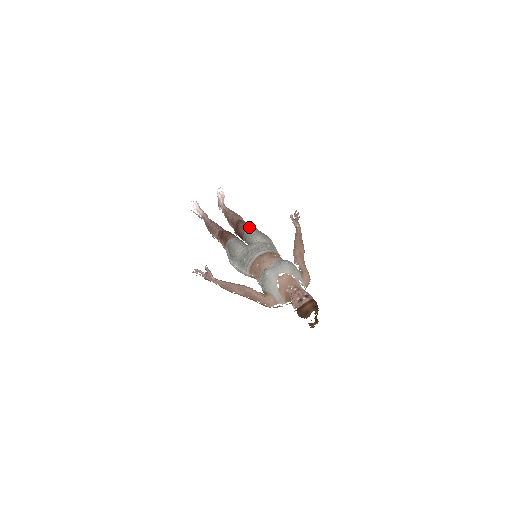
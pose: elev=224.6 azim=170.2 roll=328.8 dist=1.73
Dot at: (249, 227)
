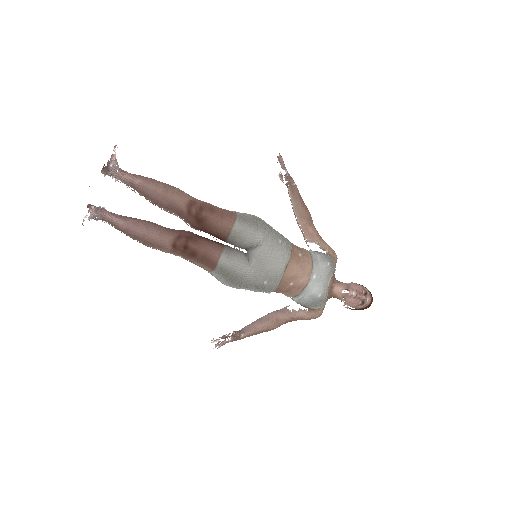
Dot at: (233, 222)
